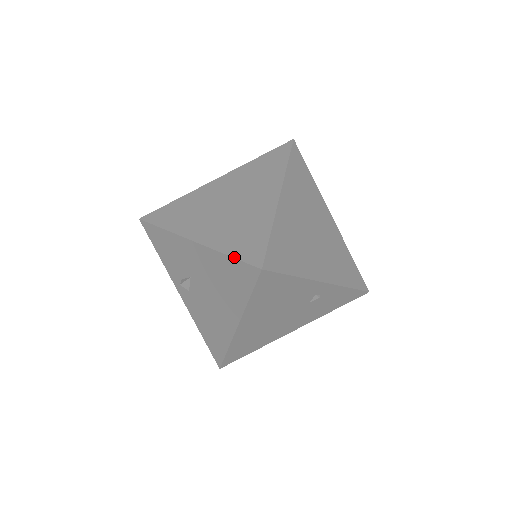
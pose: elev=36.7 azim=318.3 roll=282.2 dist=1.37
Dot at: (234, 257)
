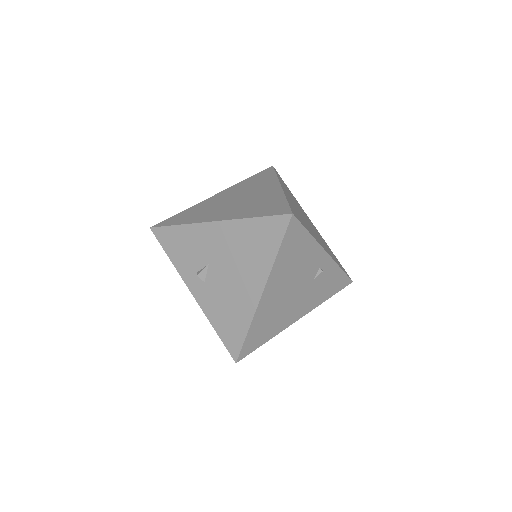
Dot at: (262, 216)
